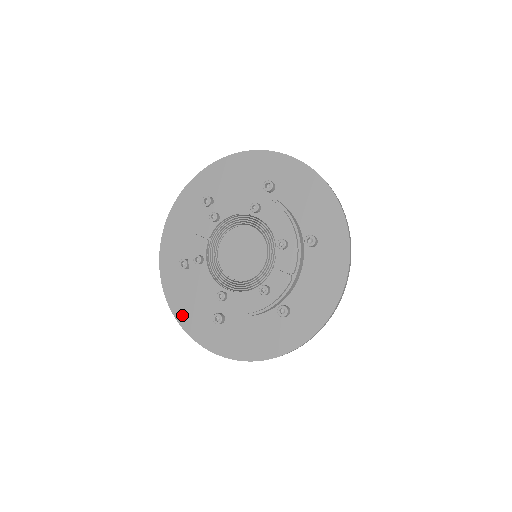
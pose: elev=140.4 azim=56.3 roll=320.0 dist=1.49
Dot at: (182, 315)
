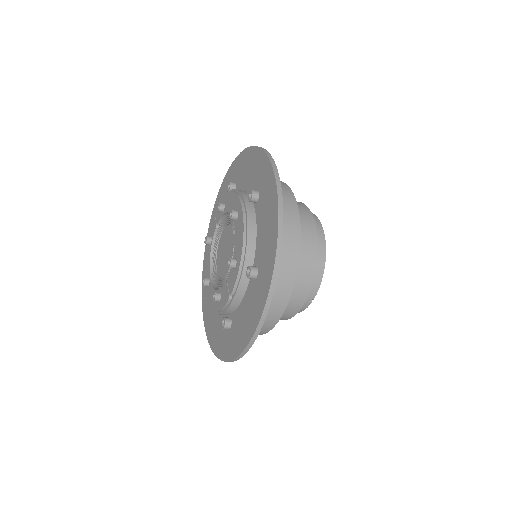
Dot at: occluded
